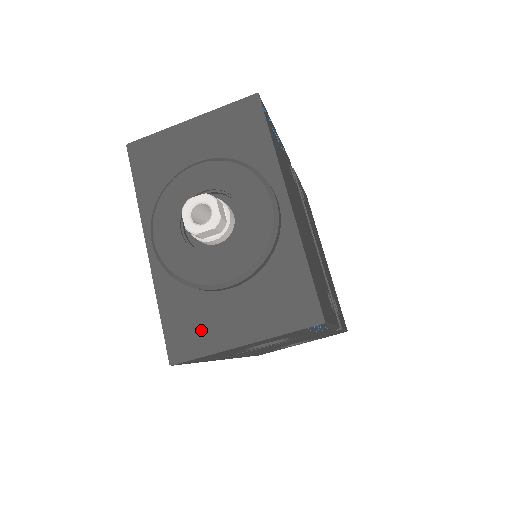
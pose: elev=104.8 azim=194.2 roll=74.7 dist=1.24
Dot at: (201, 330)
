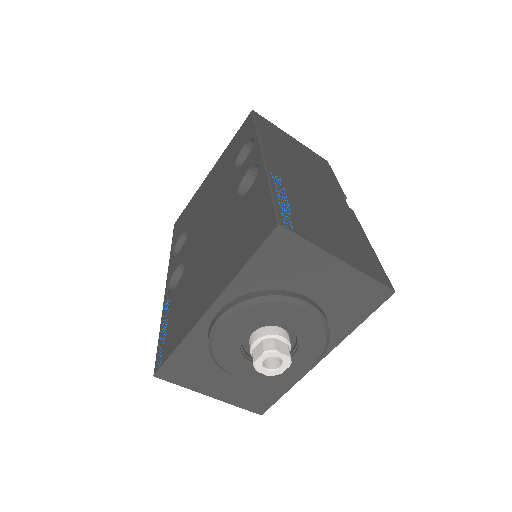
Dot at: (193, 375)
